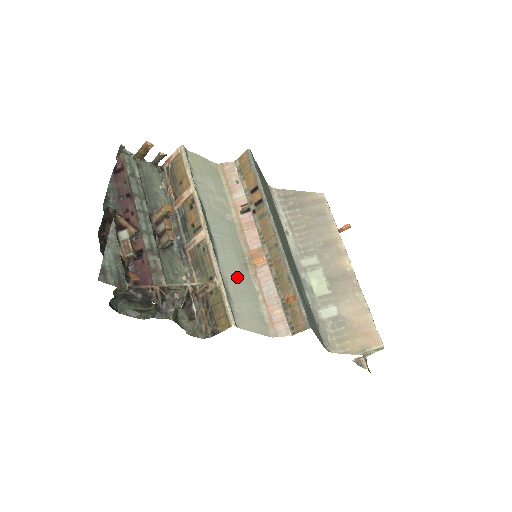
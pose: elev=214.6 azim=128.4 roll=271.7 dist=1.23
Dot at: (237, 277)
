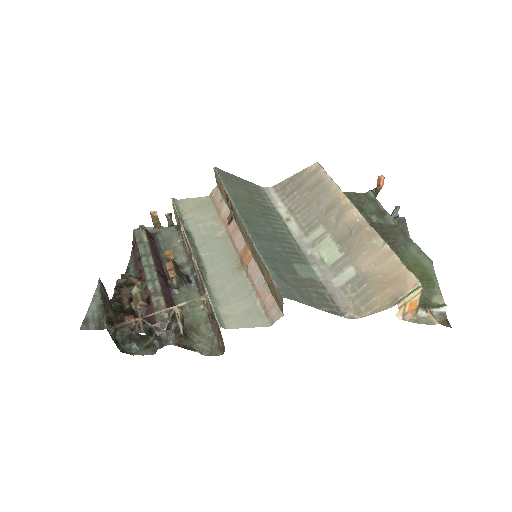
Dot at: (227, 282)
